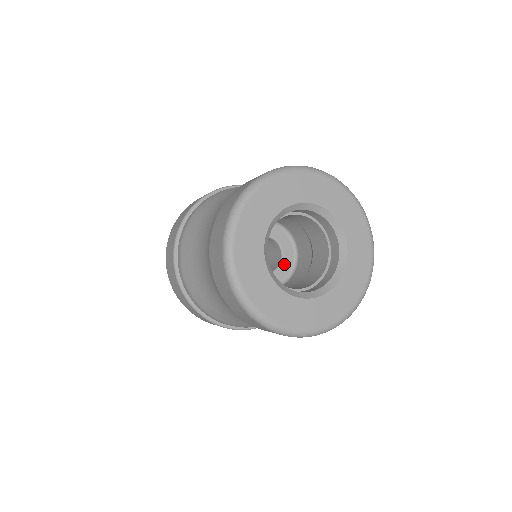
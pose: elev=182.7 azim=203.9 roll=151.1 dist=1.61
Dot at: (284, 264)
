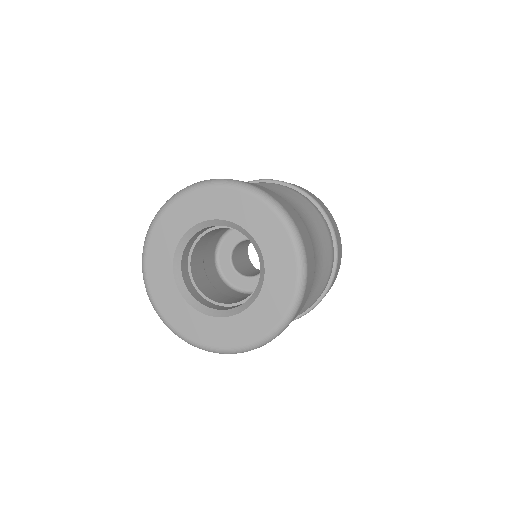
Dot at: occluded
